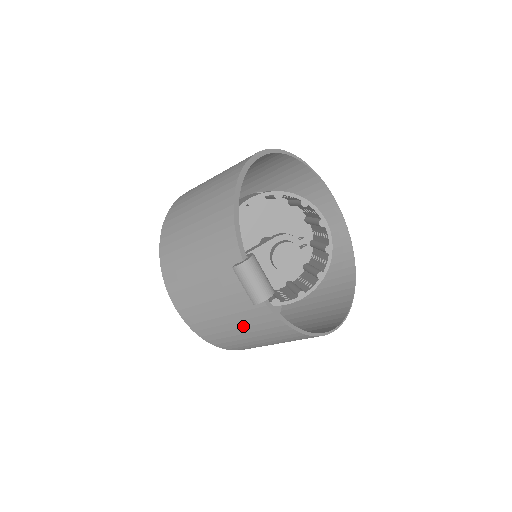
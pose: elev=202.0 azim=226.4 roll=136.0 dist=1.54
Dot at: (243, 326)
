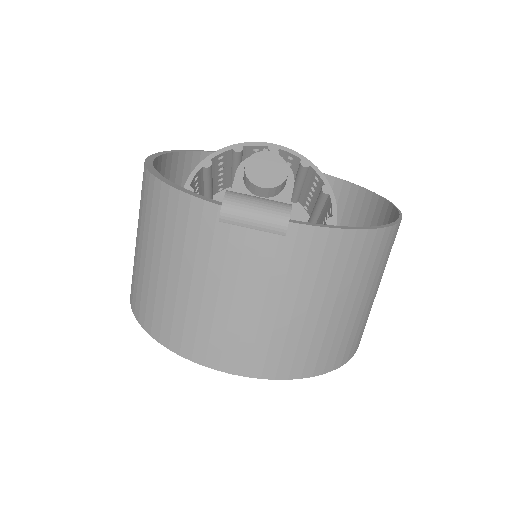
Dot at: (309, 295)
